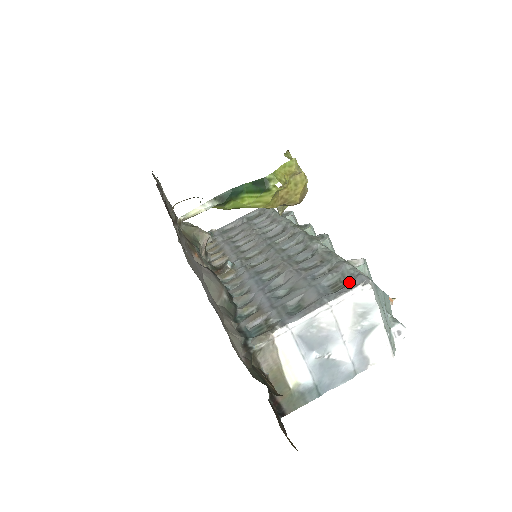
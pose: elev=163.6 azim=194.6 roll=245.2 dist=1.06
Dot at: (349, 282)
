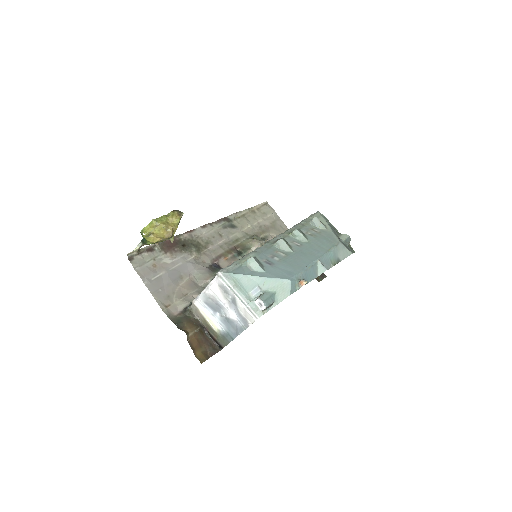
Dot at: occluded
